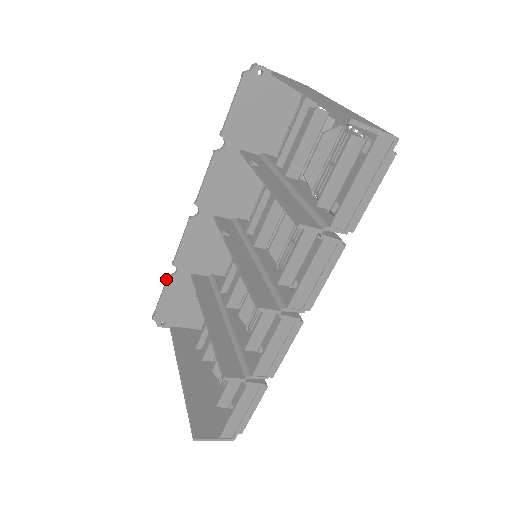
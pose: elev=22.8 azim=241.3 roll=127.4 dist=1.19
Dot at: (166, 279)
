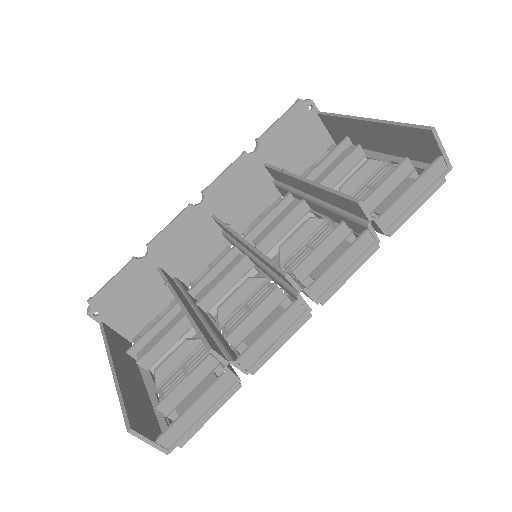
Dot at: (130, 260)
